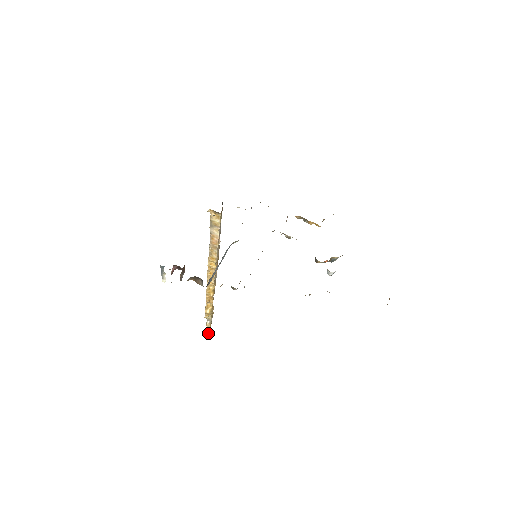
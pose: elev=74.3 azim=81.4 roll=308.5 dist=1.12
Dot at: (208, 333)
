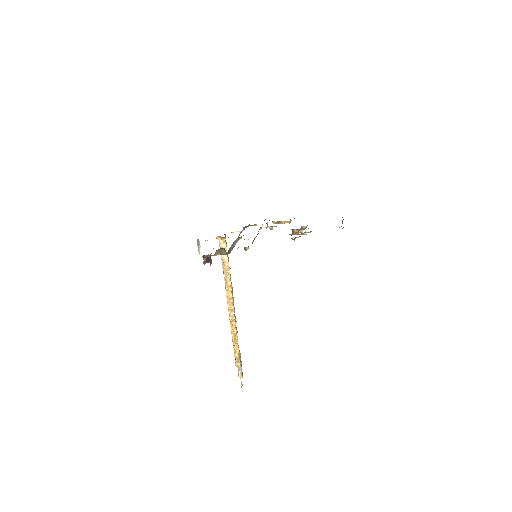
Dot at: occluded
